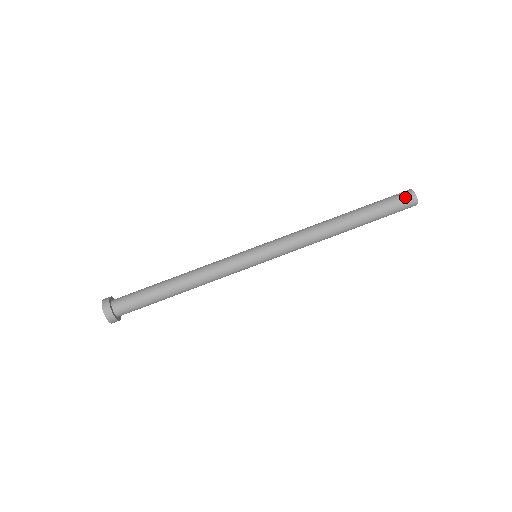
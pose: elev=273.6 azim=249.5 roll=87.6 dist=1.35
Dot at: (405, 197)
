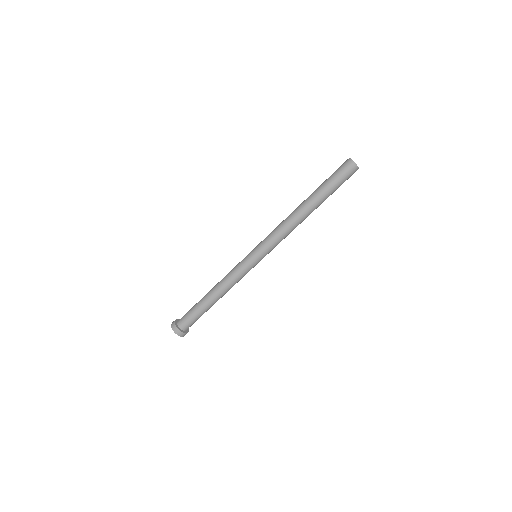
Dot at: (343, 165)
